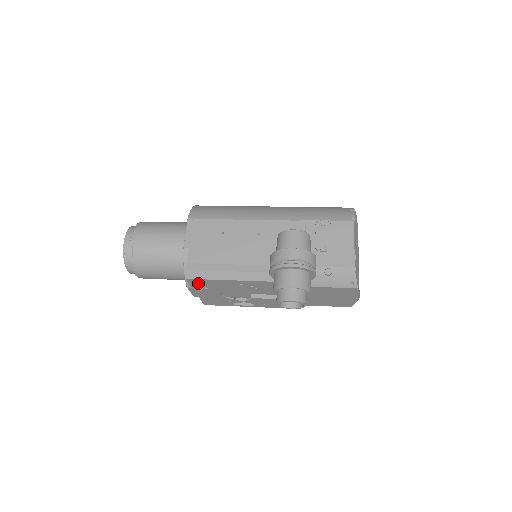
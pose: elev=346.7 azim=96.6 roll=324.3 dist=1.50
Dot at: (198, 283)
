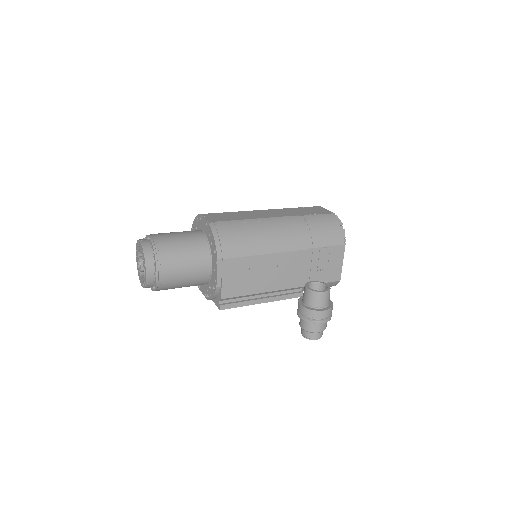
Dot at: occluded
